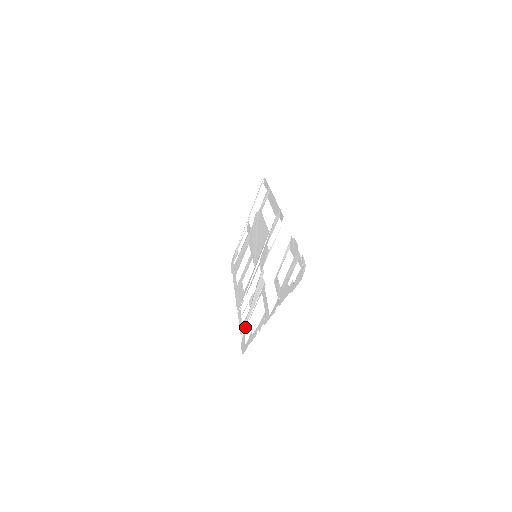
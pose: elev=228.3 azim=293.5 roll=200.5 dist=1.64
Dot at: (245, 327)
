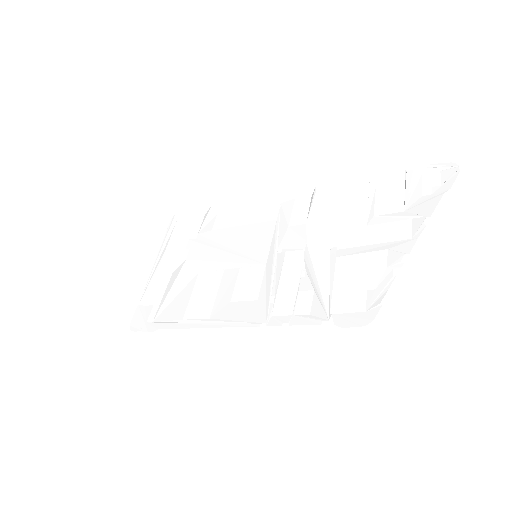
Dot at: (329, 308)
